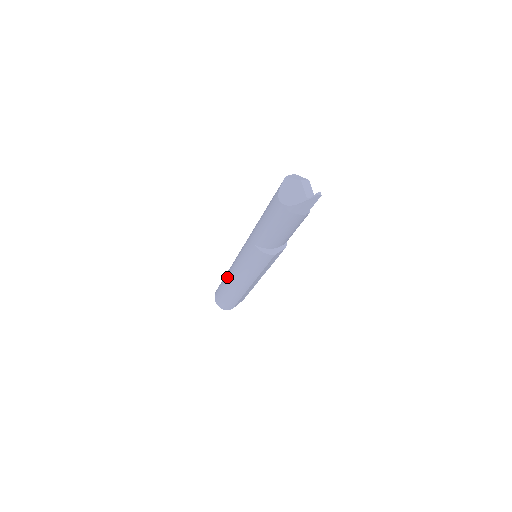
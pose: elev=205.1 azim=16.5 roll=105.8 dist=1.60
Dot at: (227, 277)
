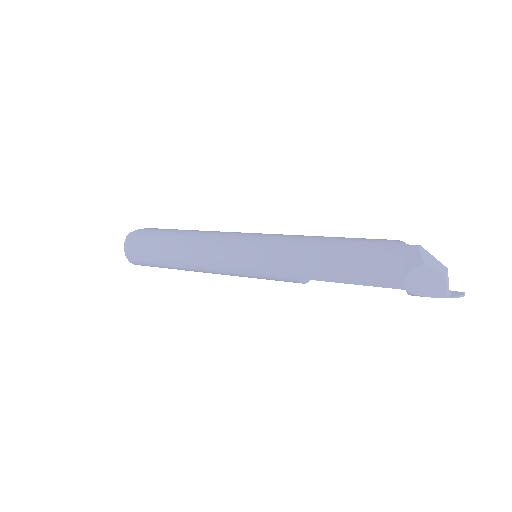
Dot at: (185, 259)
